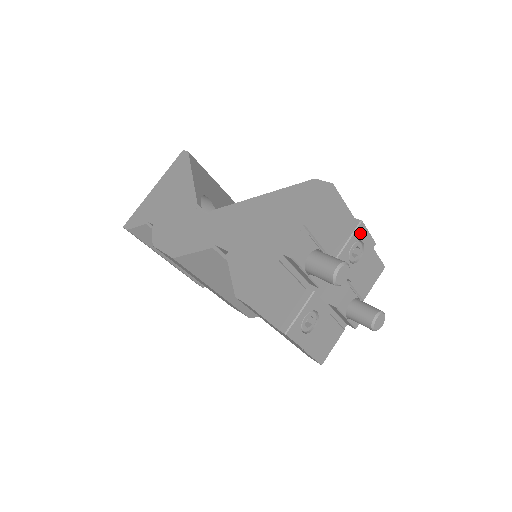
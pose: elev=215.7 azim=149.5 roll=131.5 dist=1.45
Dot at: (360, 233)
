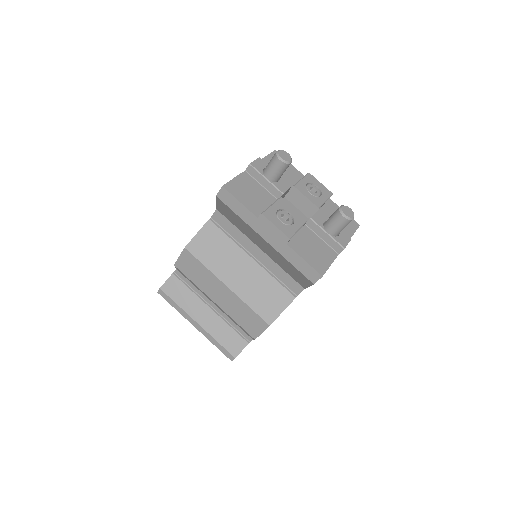
Dot at: (311, 180)
